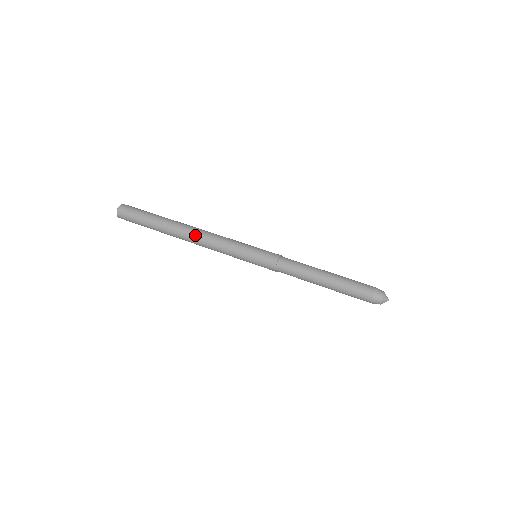
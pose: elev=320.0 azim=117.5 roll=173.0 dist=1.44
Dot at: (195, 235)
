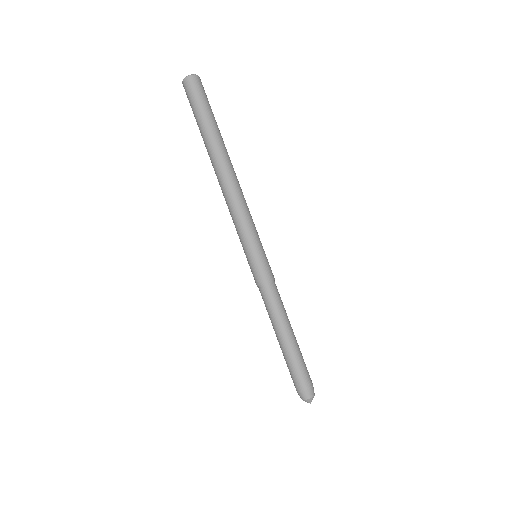
Dot at: (222, 185)
